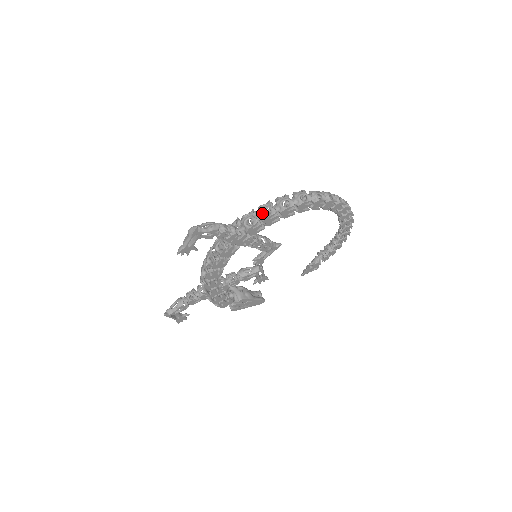
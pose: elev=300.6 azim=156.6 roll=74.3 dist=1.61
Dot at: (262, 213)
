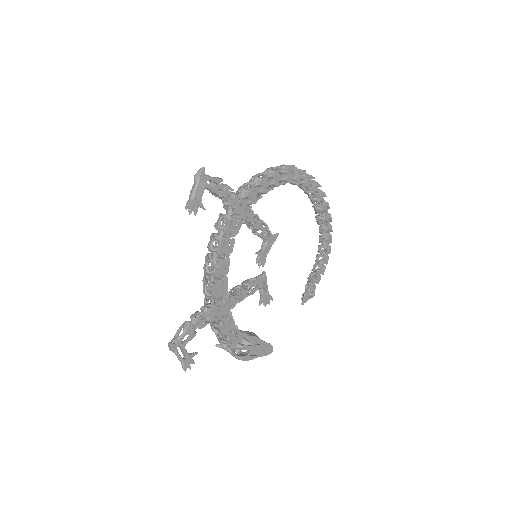
Dot at: (256, 177)
